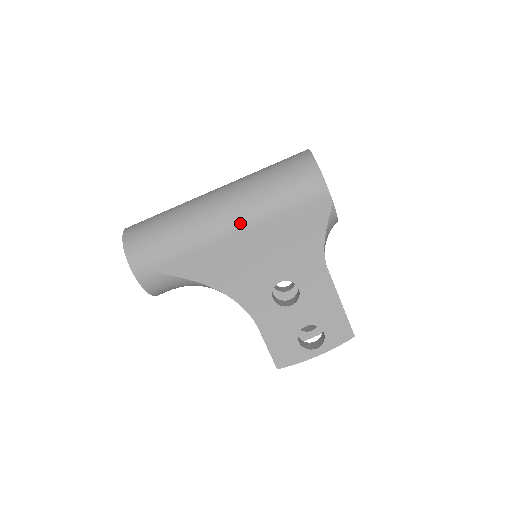
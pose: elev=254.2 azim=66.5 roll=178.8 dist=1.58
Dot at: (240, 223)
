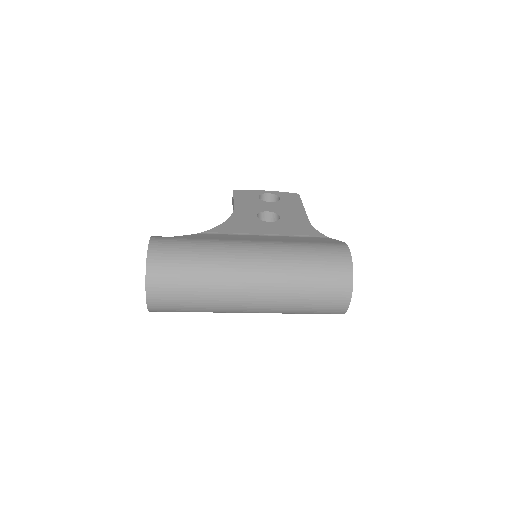
Dot at: occluded
